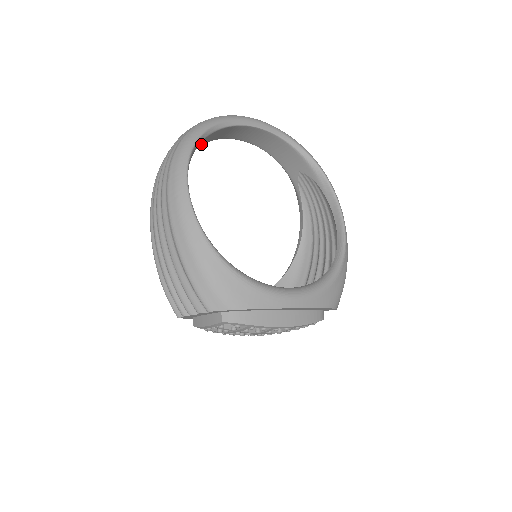
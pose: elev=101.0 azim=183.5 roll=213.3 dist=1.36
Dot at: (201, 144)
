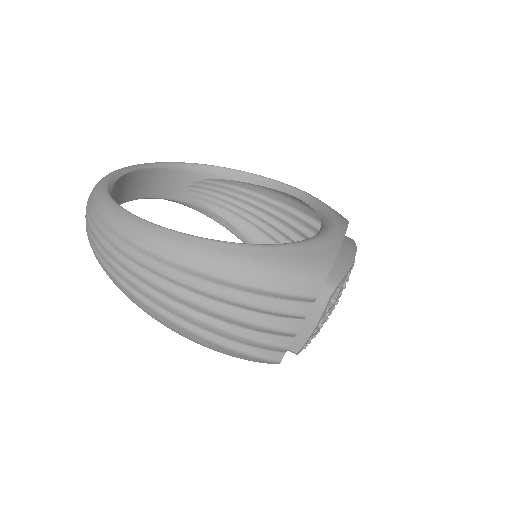
Dot at: occluded
